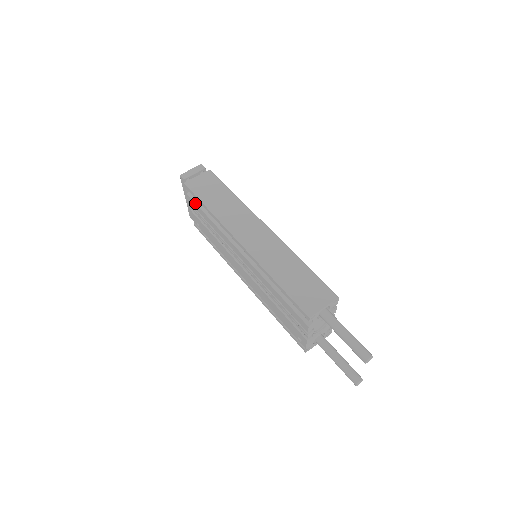
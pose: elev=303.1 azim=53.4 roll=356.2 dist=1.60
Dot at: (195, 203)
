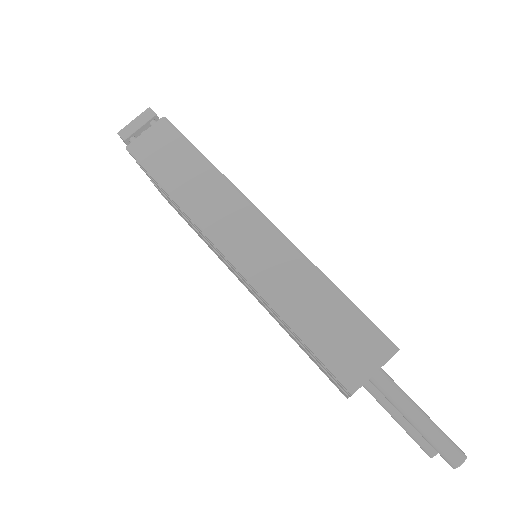
Dot at: (150, 177)
